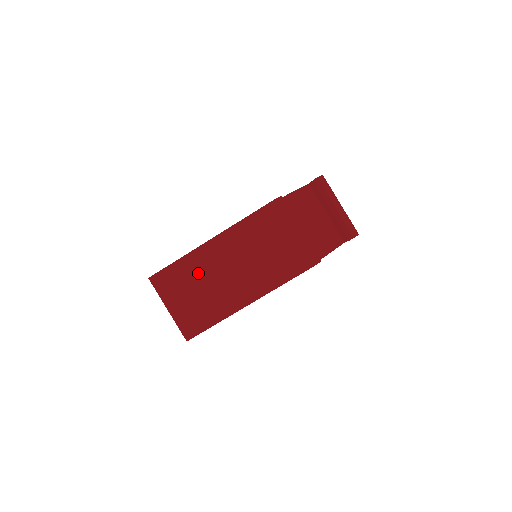
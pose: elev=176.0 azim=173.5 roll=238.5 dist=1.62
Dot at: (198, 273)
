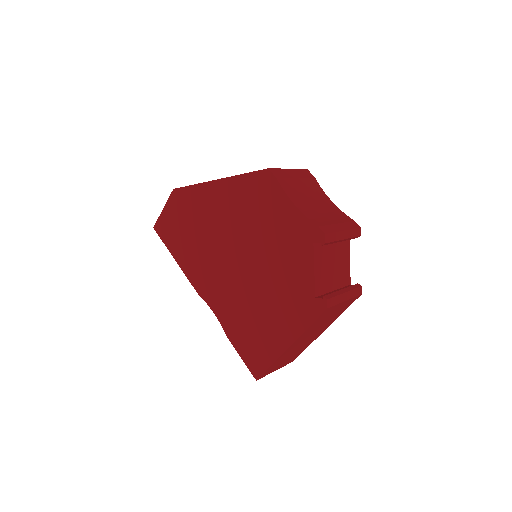
Dot at: (287, 355)
